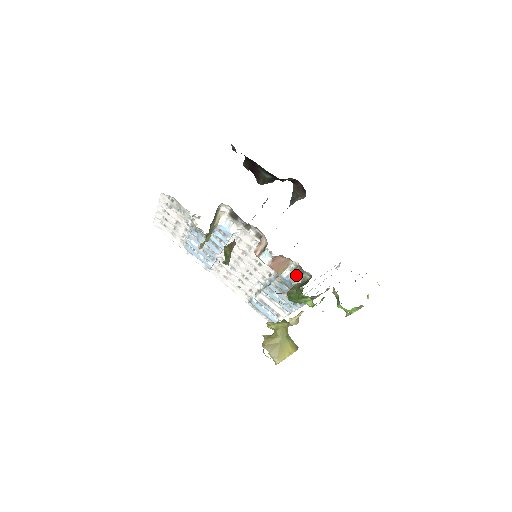
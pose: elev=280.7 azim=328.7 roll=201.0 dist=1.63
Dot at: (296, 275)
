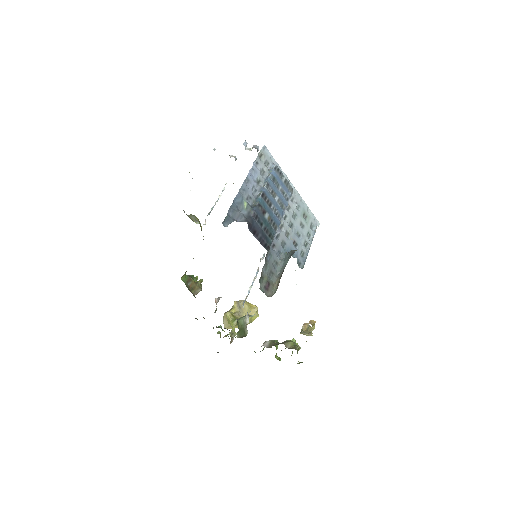
Dot at: occluded
